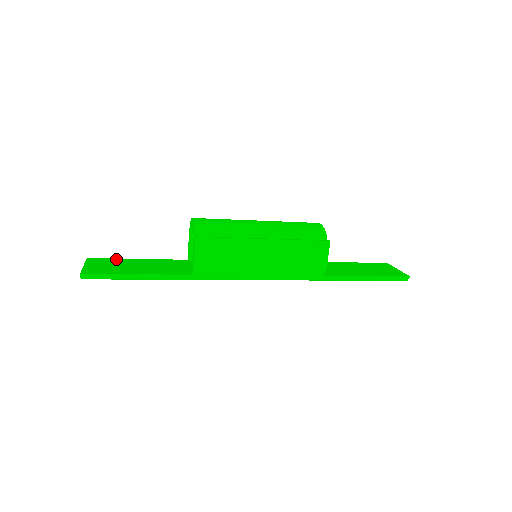
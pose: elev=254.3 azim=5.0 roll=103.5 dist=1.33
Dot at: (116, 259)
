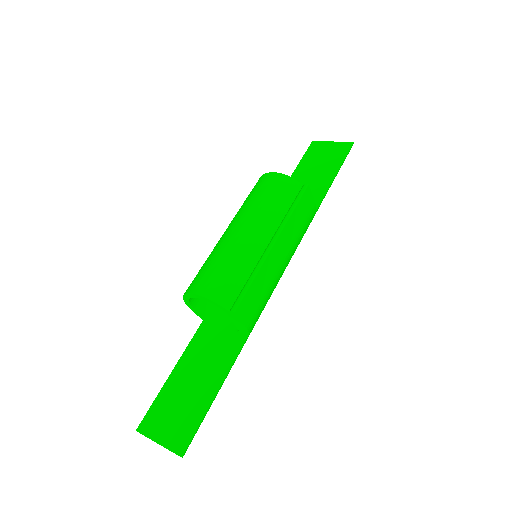
Dot at: (158, 398)
